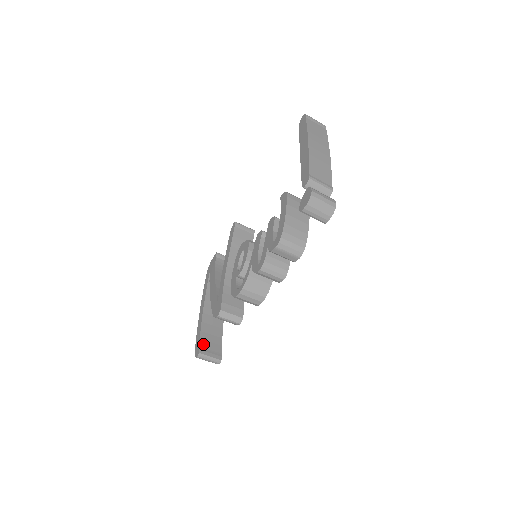
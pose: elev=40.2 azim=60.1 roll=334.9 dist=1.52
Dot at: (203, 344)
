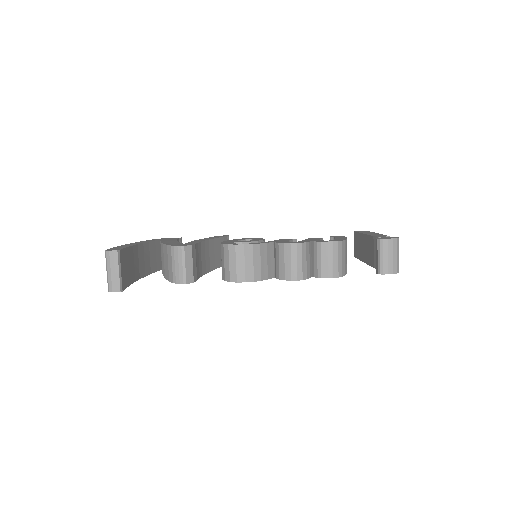
Dot at: (124, 255)
